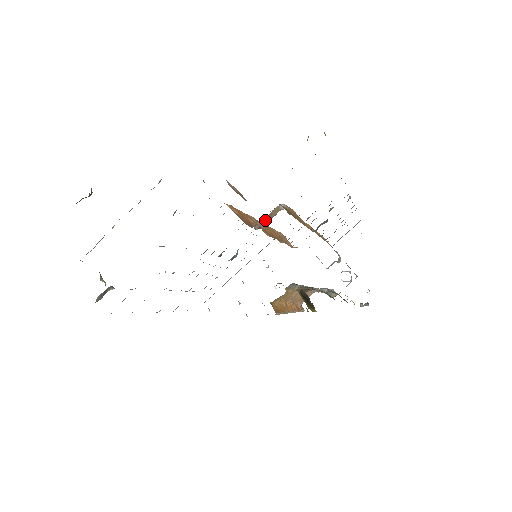
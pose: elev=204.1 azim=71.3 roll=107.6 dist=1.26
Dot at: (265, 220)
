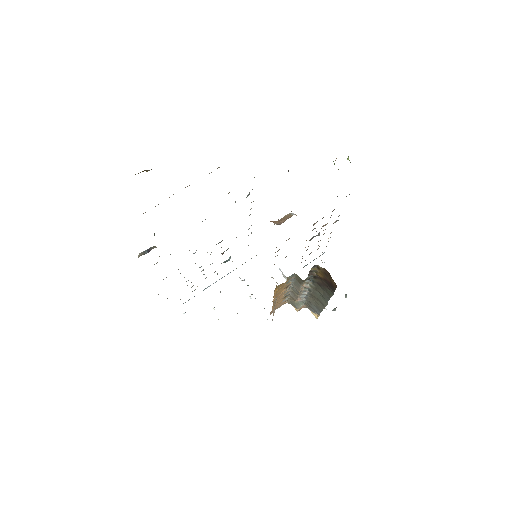
Dot at: (280, 221)
